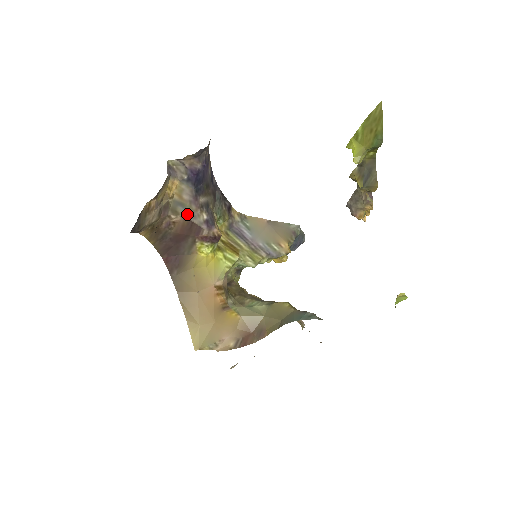
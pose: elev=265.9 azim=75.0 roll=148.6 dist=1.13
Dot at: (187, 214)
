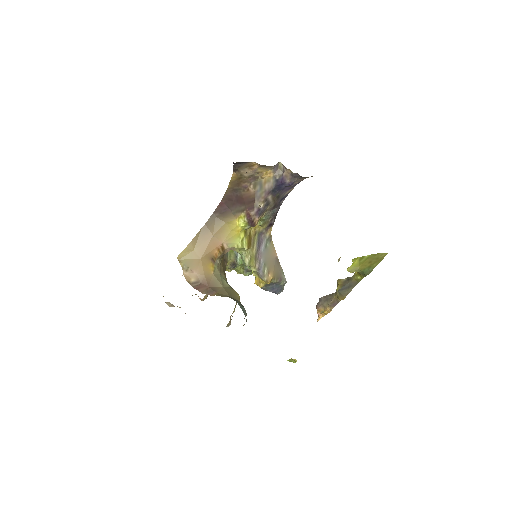
Dot at: (257, 194)
